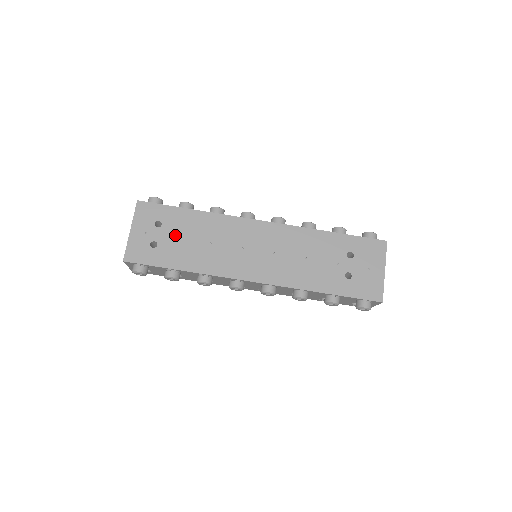
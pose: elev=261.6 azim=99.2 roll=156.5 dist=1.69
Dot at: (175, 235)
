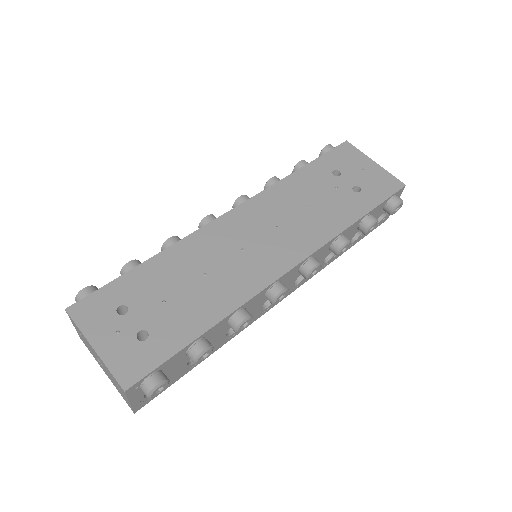
Dot at: (156, 303)
